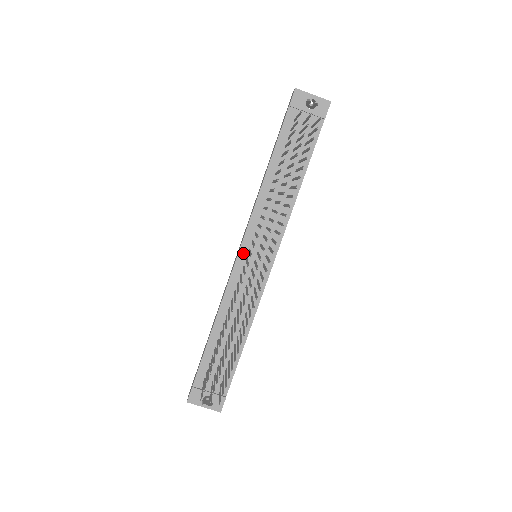
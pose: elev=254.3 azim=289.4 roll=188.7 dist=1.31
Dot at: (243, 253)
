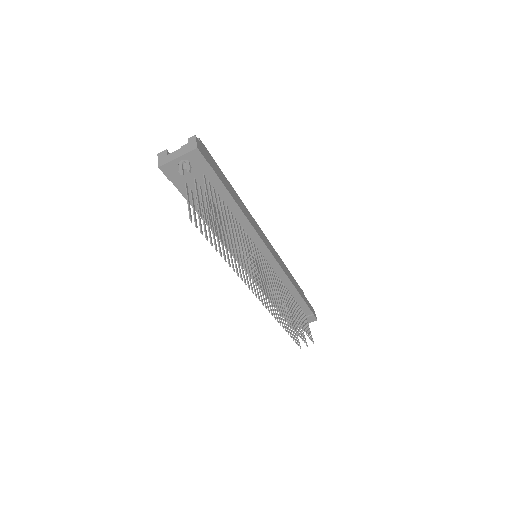
Dot at: occluded
